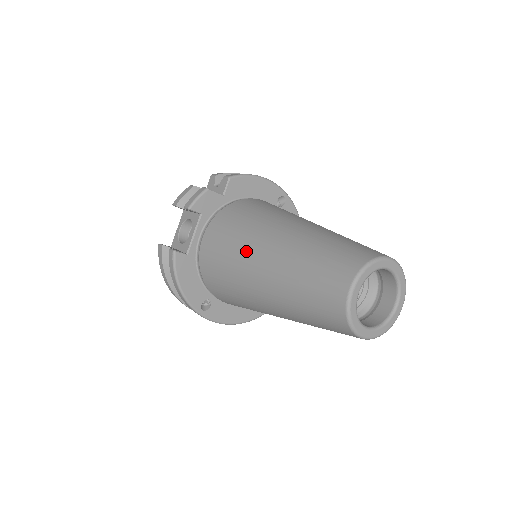
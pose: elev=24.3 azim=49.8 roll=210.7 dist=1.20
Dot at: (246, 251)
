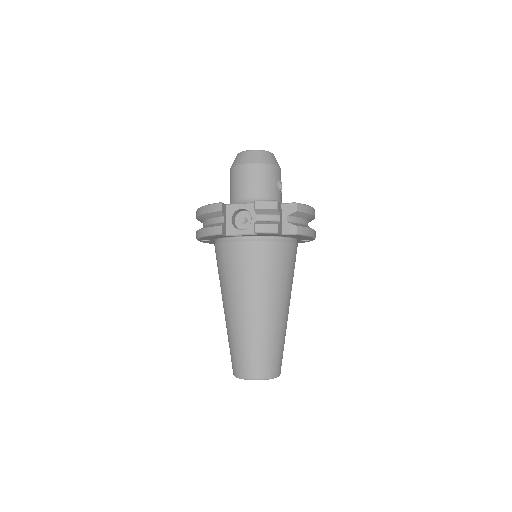
Dot at: (247, 293)
